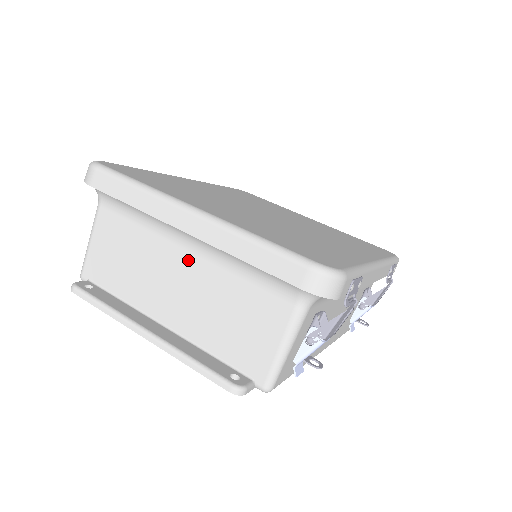
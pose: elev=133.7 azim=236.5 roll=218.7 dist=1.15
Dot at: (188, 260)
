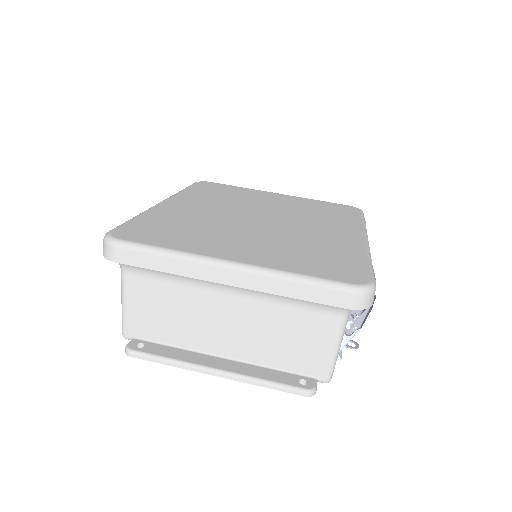
Dot at: (232, 302)
